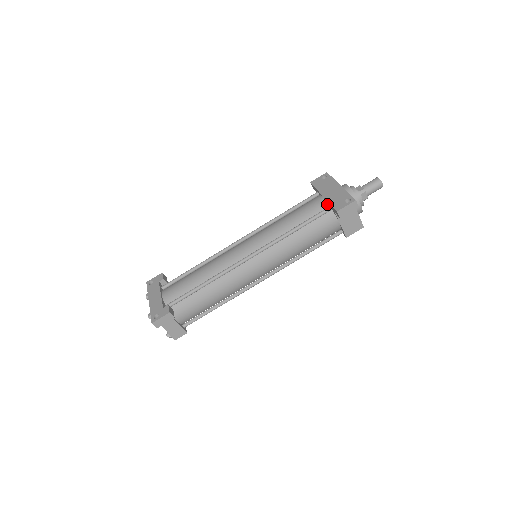
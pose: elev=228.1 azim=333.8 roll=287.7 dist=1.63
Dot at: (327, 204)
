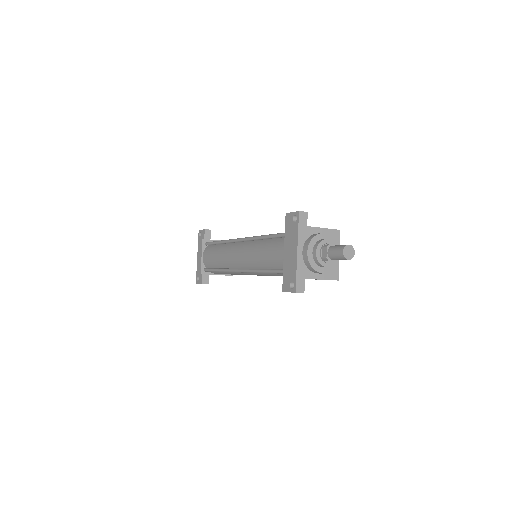
Dot at: occluded
